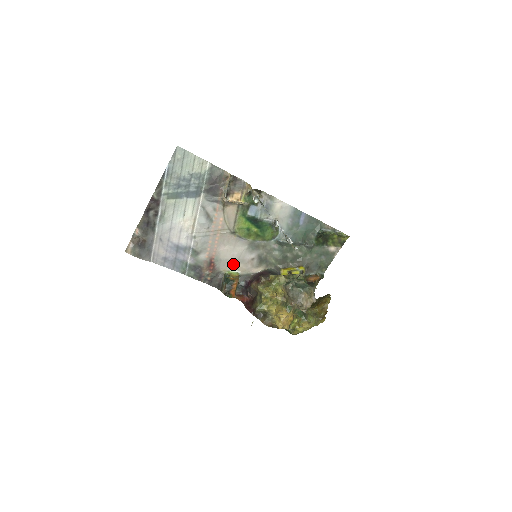
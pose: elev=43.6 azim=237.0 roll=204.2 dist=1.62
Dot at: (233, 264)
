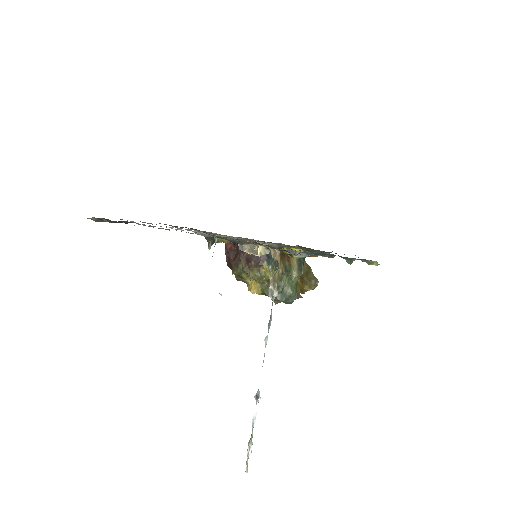
Dot at: occluded
